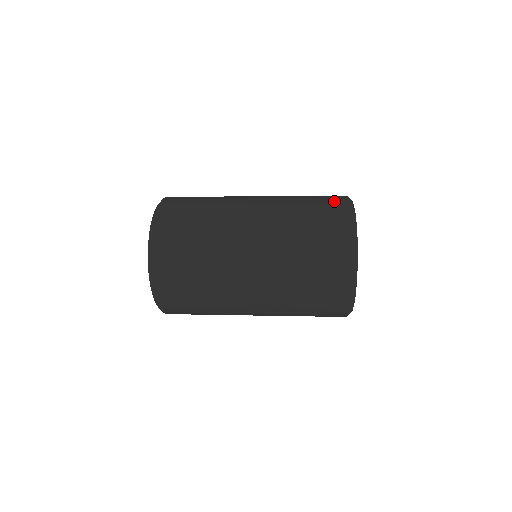
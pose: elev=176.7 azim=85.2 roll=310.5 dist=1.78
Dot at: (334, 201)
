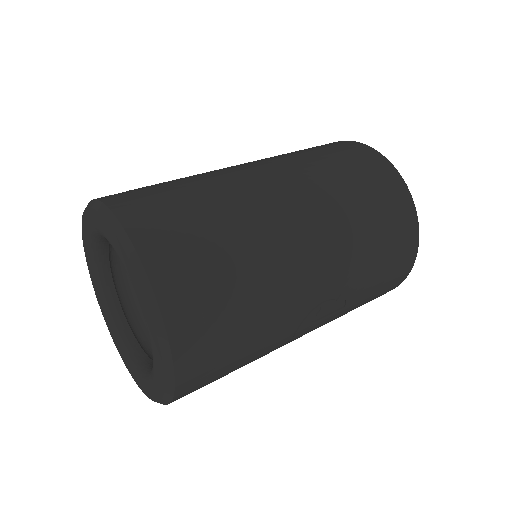
Dot at: (356, 150)
